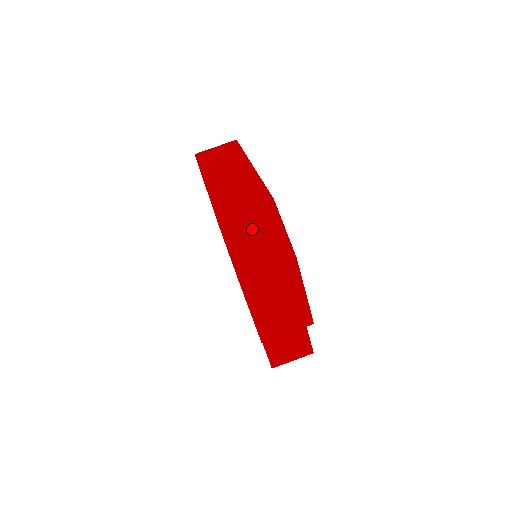
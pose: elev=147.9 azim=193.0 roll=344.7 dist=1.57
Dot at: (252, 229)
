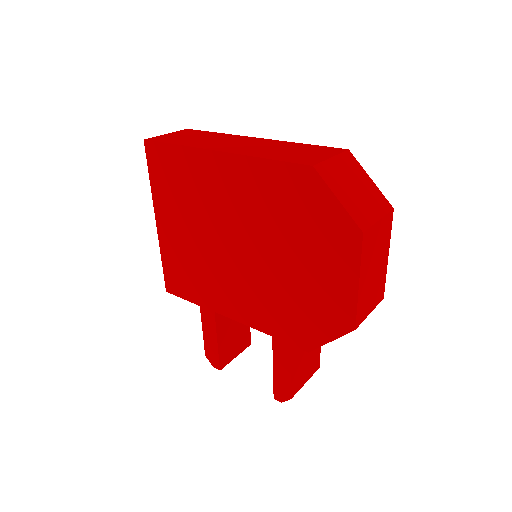
Dot at: (347, 178)
